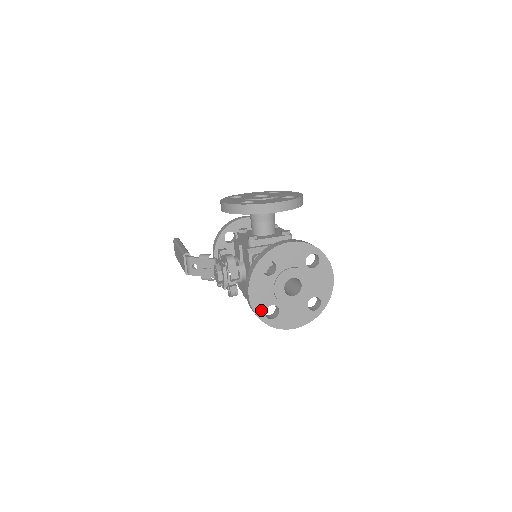
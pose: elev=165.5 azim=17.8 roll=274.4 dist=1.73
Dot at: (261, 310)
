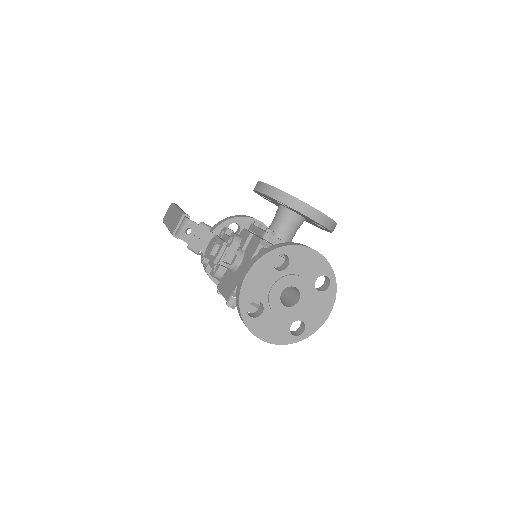
Dot at: (247, 300)
